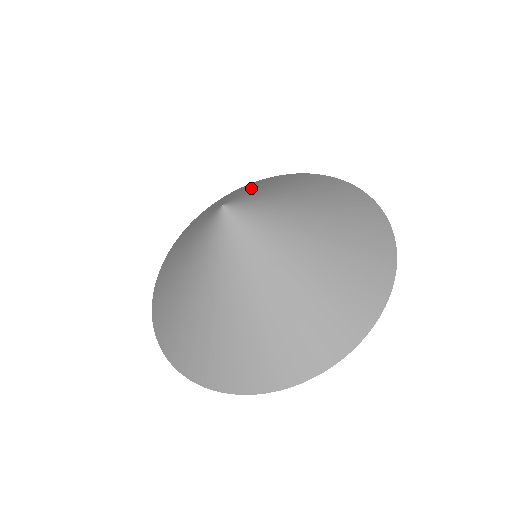
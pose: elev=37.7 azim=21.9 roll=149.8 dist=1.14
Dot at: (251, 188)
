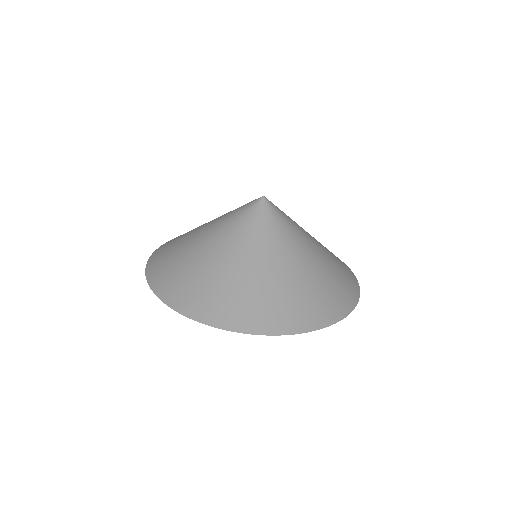
Dot at: occluded
